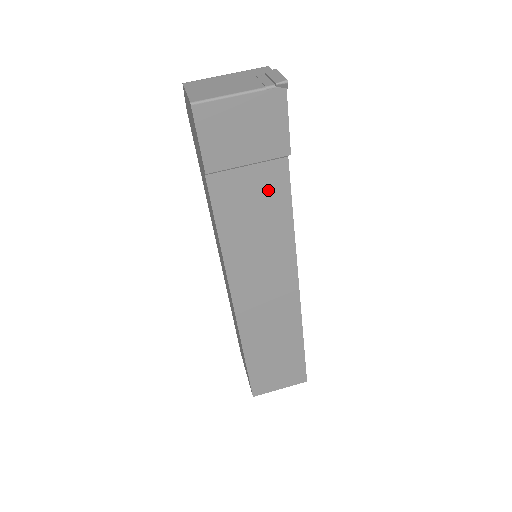
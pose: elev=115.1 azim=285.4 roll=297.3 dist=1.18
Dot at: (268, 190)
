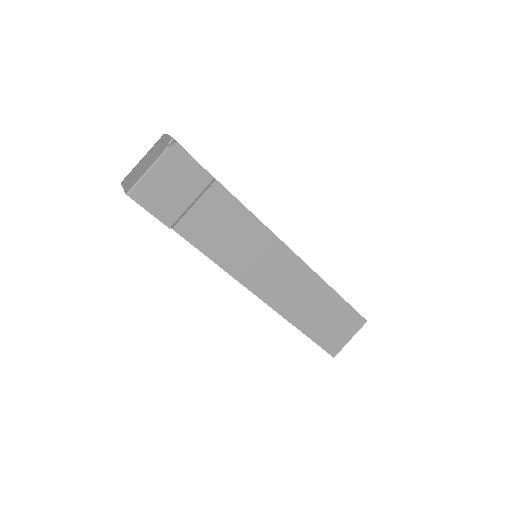
Dot at: (221, 209)
